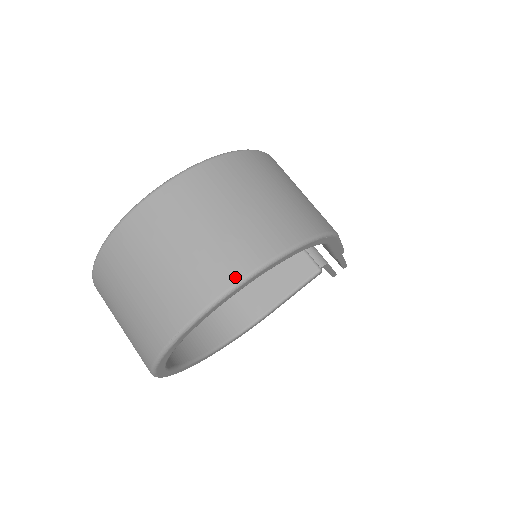
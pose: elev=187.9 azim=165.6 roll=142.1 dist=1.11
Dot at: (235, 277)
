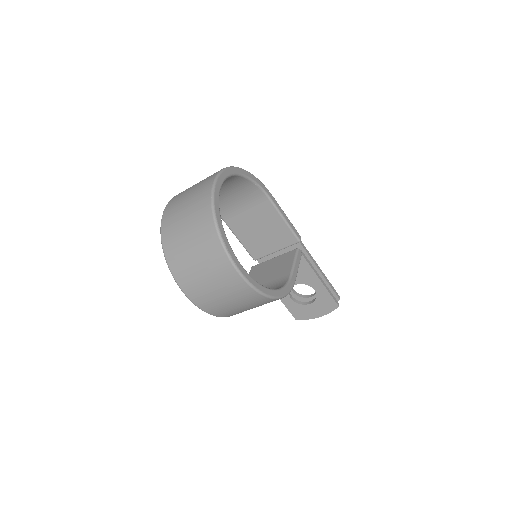
Dot at: occluded
